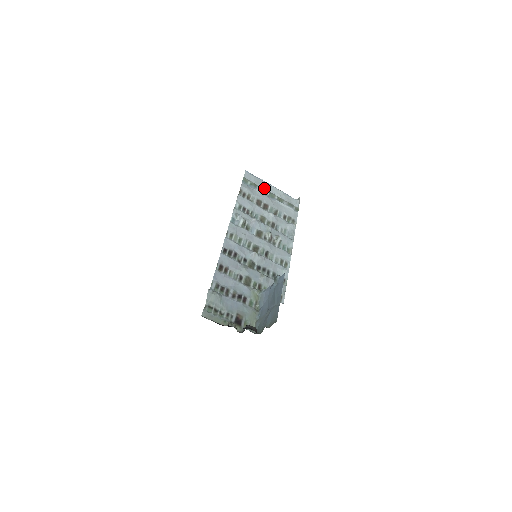
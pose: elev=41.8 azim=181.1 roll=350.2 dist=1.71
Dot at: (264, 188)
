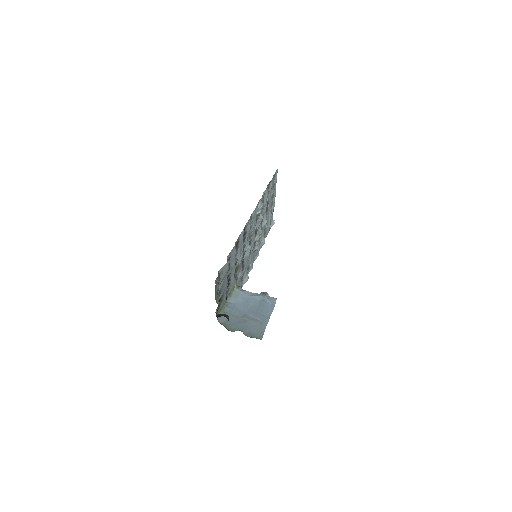
Dot at: (273, 193)
